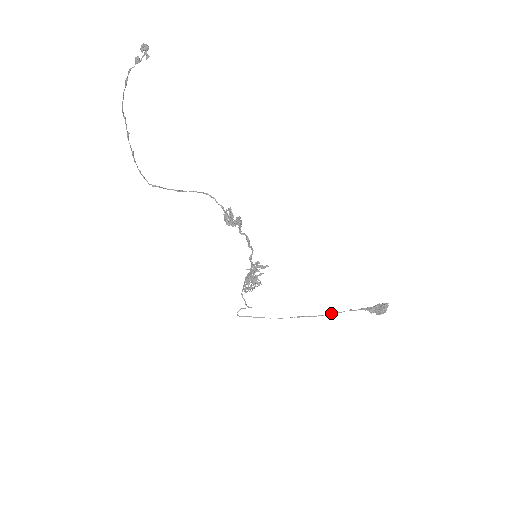
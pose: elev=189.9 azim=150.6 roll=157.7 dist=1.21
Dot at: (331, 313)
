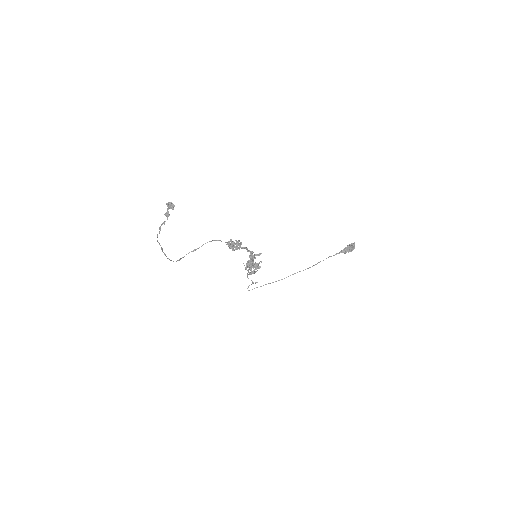
Dot at: occluded
